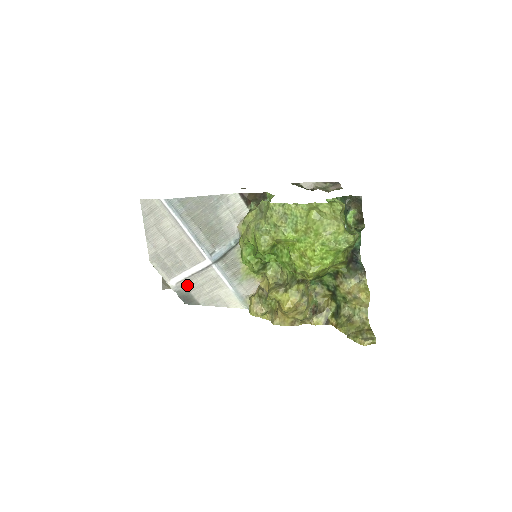
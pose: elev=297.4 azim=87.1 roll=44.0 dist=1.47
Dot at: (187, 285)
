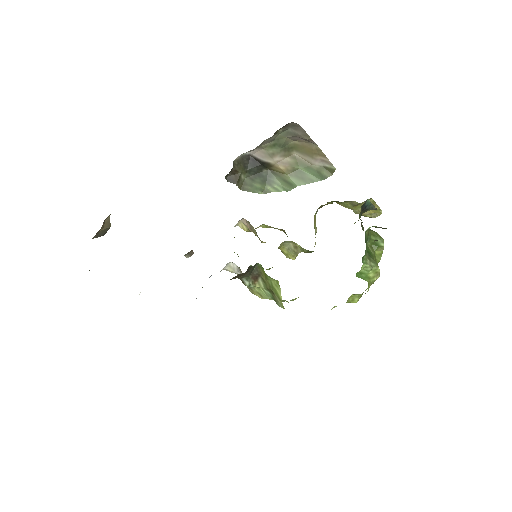
Dot at: occluded
